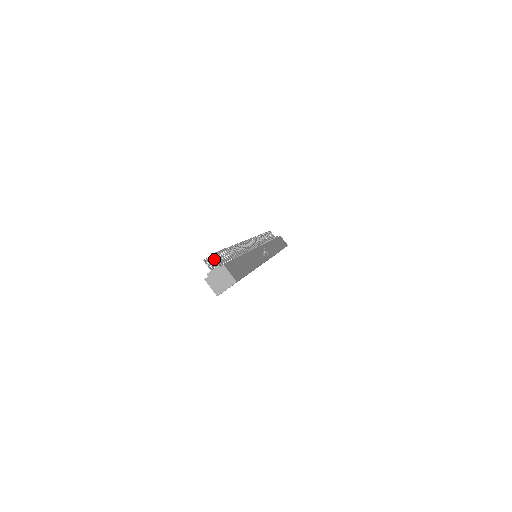
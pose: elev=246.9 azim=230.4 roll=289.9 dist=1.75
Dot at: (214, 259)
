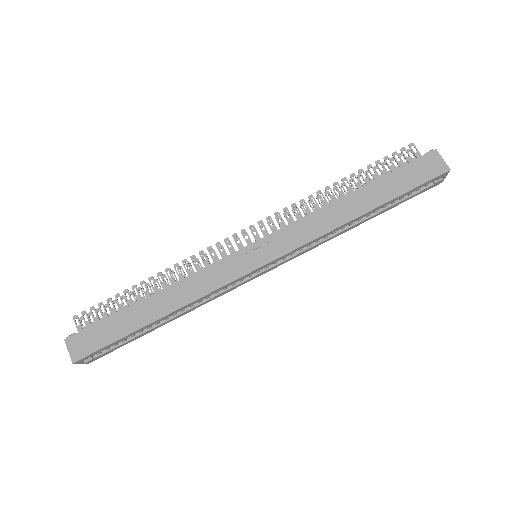
Dot at: (75, 323)
